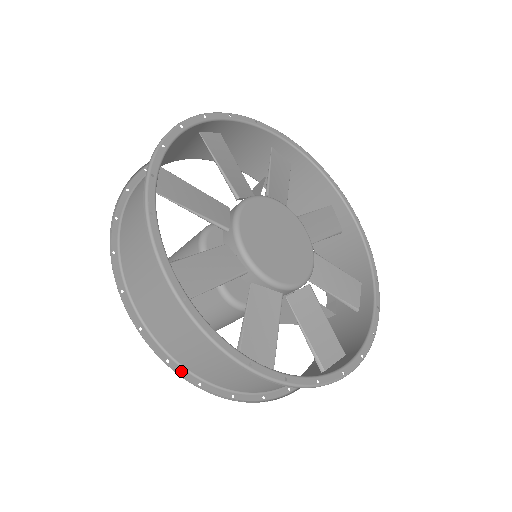
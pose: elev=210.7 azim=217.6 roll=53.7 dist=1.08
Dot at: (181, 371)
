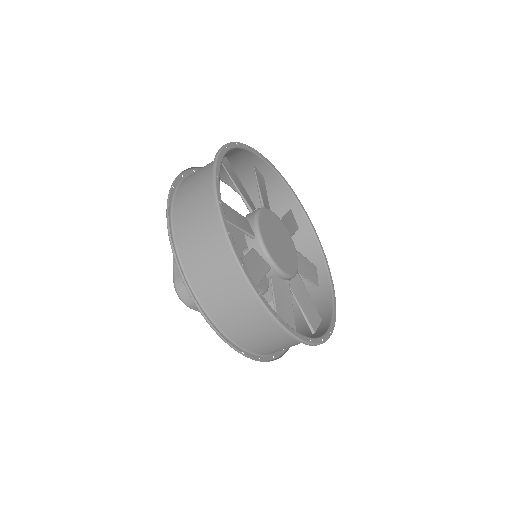
Dot at: (181, 273)
